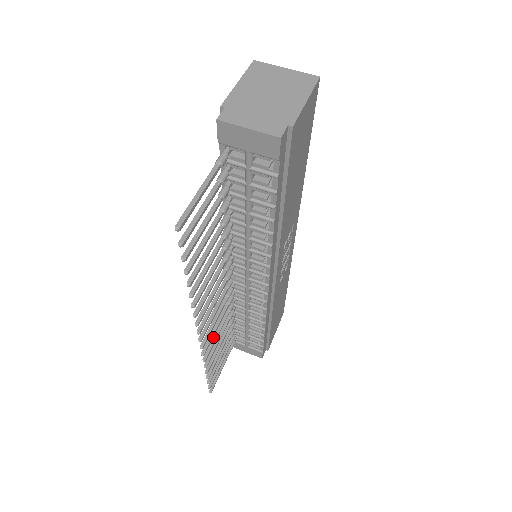
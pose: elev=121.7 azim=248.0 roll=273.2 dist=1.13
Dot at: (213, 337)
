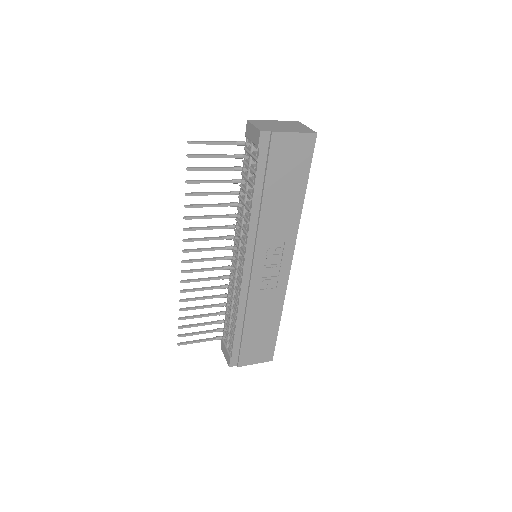
Dot at: (198, 288)
